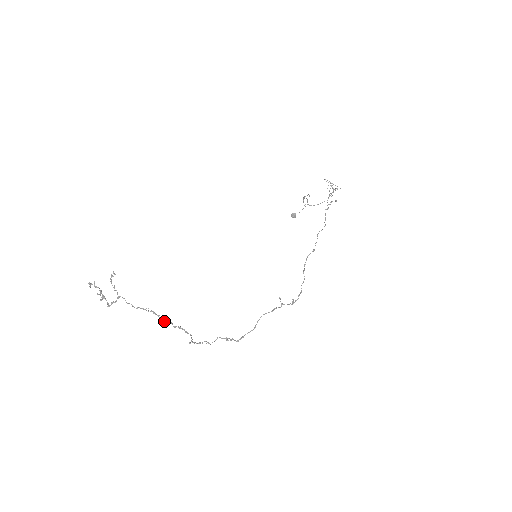
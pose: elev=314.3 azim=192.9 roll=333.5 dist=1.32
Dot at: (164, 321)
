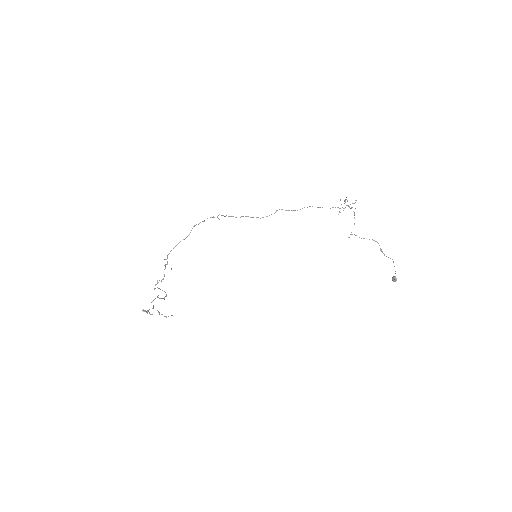
Dot at: occluded
